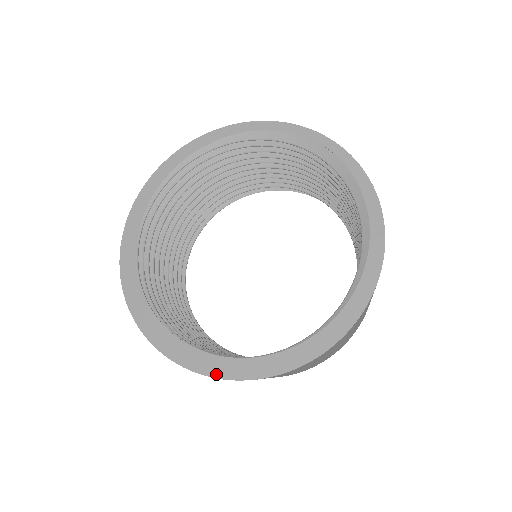
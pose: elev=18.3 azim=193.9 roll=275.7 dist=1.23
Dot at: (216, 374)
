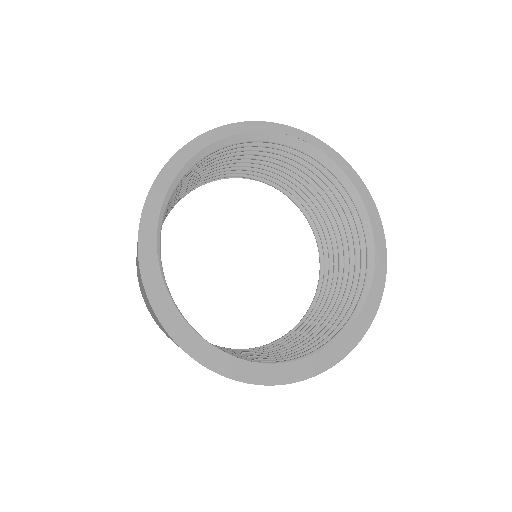
Dot at: (317, 371)
